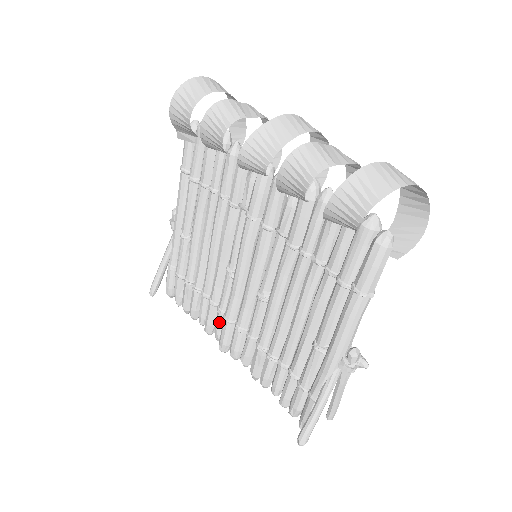
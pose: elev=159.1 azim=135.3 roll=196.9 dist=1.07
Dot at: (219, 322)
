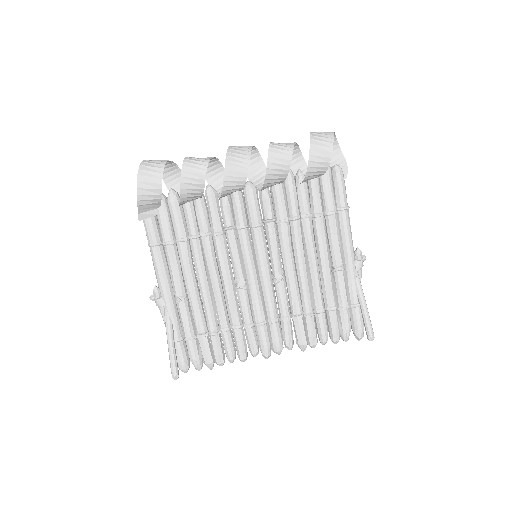
Dot at: (252, 336)
